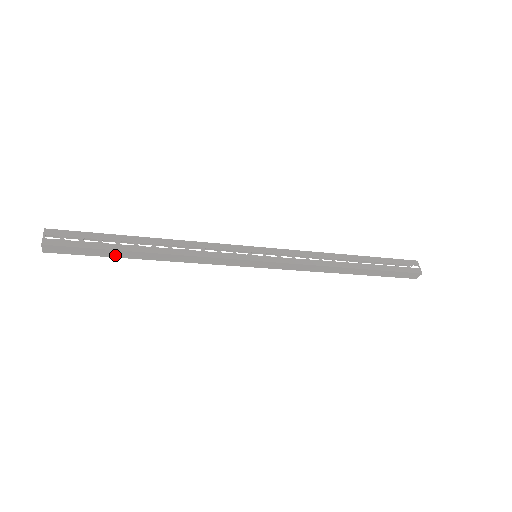
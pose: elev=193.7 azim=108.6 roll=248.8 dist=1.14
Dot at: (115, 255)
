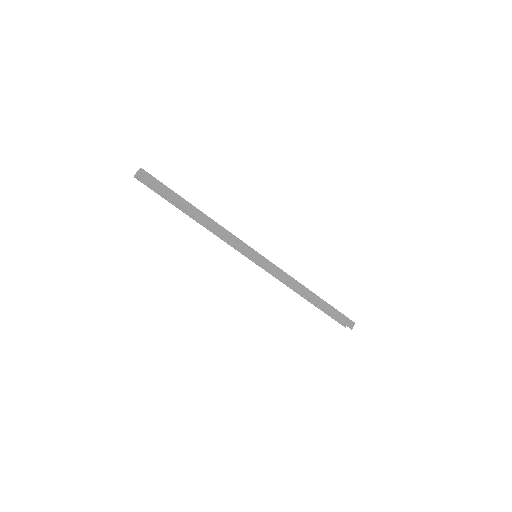
Dot at: (177, 202)
